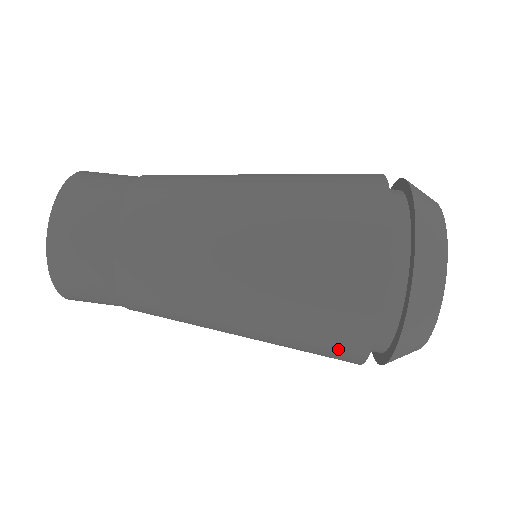
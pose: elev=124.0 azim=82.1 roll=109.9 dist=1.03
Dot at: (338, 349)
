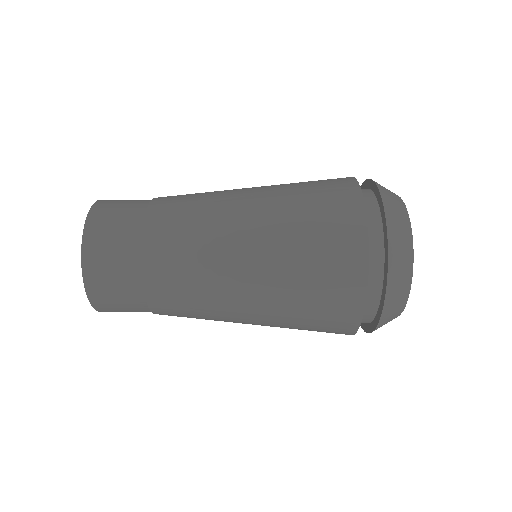
Dot at: (341, 245)
